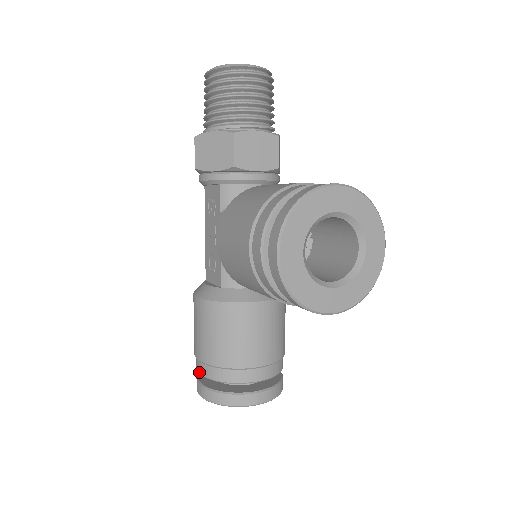
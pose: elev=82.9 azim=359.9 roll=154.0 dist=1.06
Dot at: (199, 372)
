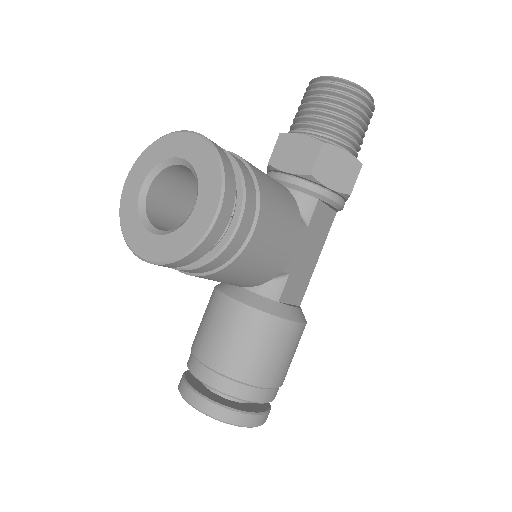
Dot at: occluded
